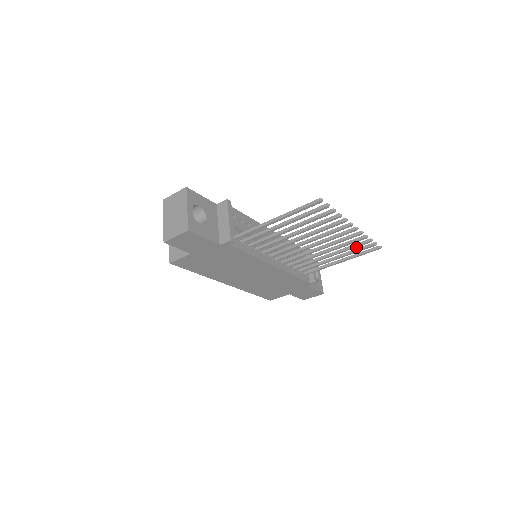
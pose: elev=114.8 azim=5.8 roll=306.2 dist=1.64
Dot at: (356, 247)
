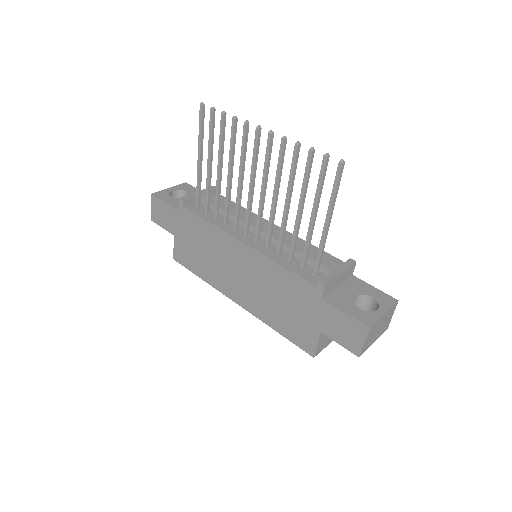
Dot at: (308, 175)
